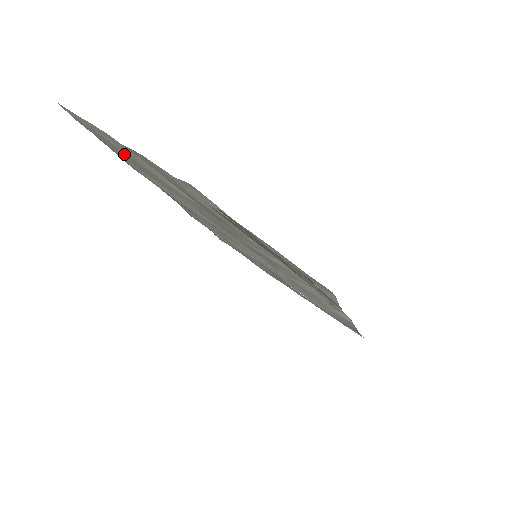
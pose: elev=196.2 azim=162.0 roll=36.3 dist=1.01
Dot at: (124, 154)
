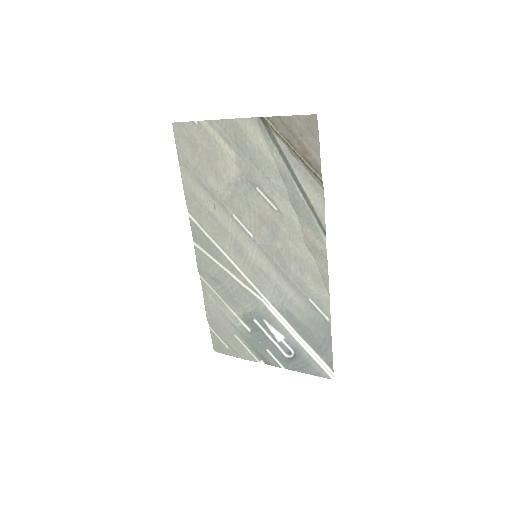
Dot at: (195, 157)
